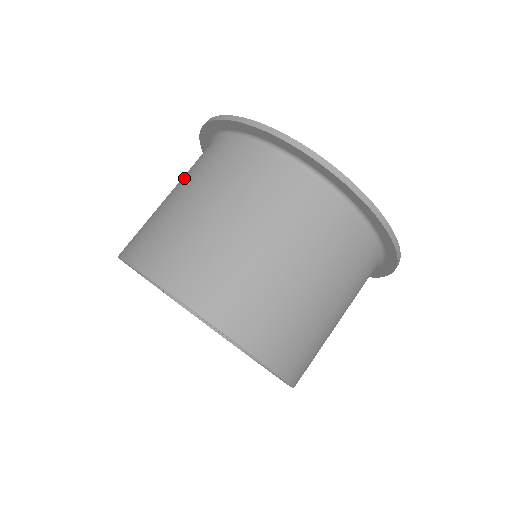
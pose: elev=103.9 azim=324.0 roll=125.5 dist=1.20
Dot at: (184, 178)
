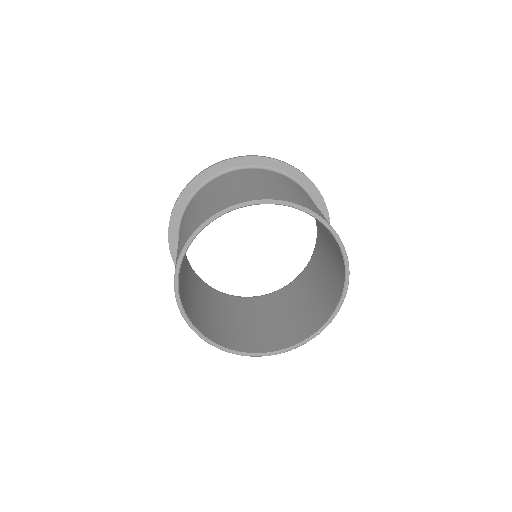
Dot at: (181, 230)
